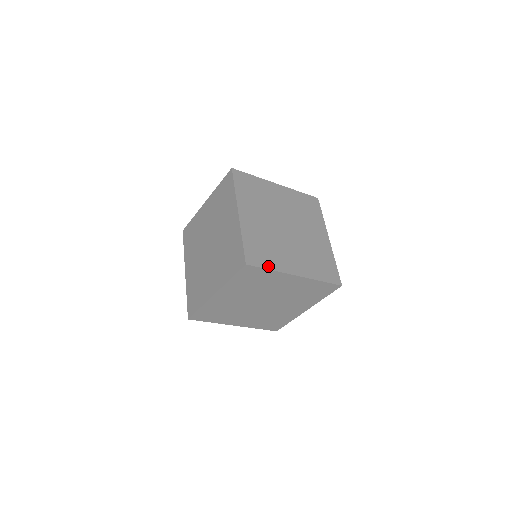
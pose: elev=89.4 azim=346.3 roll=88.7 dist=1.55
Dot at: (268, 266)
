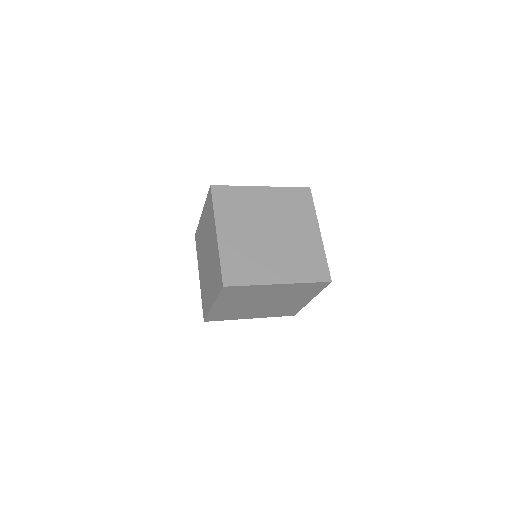
Dot at: (247, 282)
